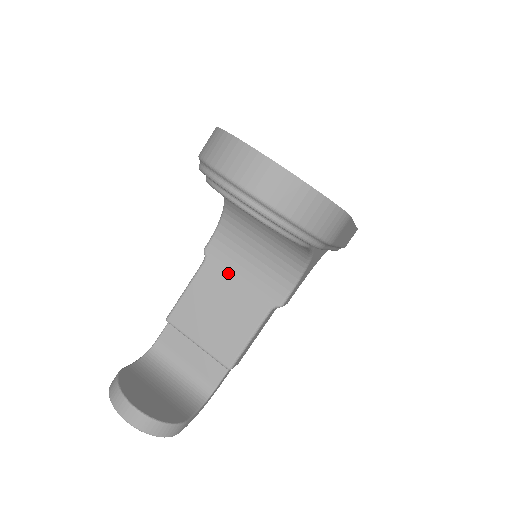
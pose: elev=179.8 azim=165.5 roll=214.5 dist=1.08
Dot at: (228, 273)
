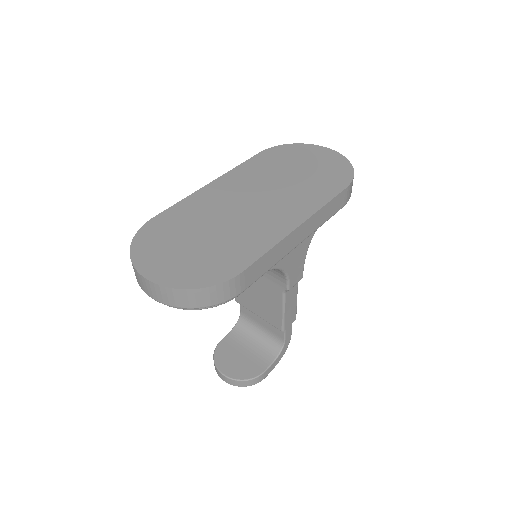
Dot at: occluded
